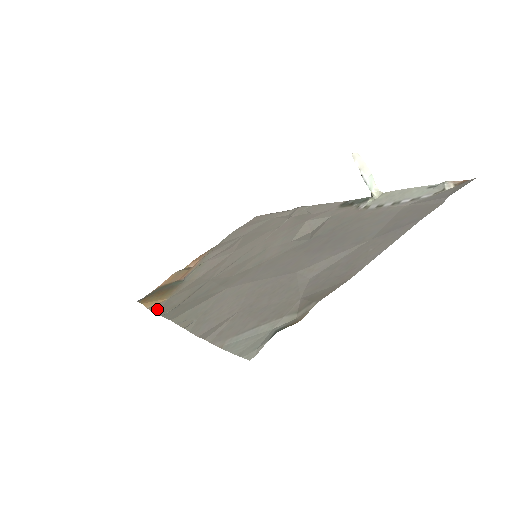
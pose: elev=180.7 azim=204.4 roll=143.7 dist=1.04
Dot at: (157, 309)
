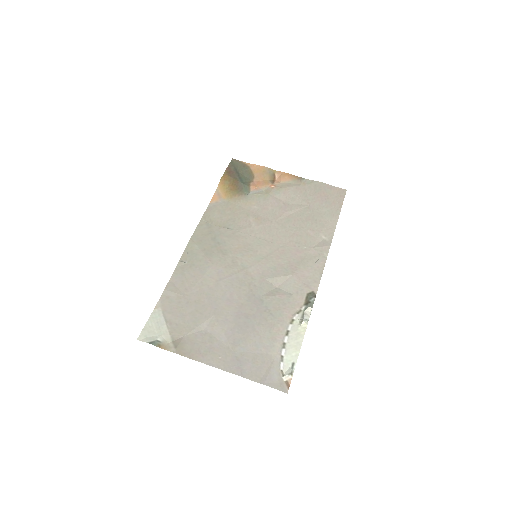
Dot at: (214, 202)
